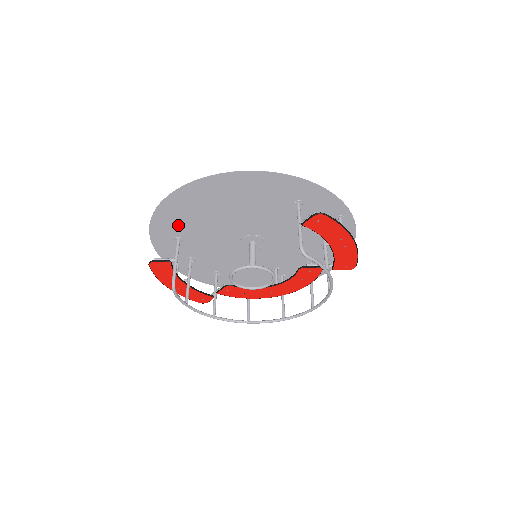
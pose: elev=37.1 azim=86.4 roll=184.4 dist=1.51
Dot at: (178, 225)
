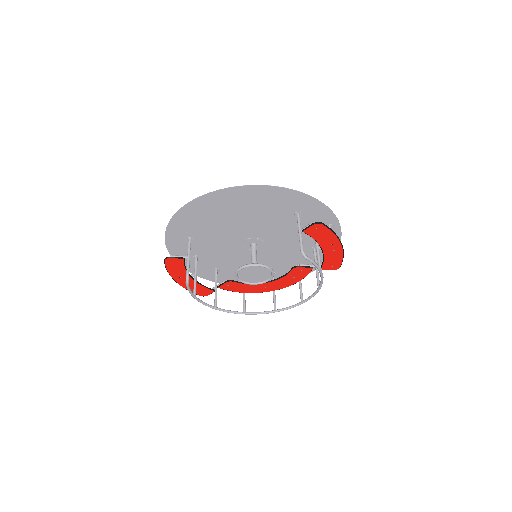
Dot at: (192, 227)
